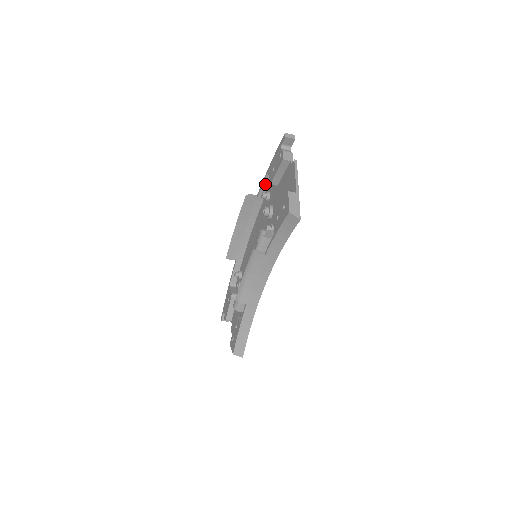
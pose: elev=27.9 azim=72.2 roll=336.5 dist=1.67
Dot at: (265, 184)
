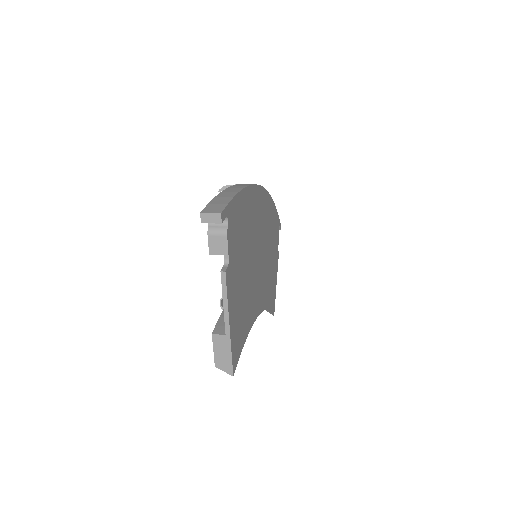
Dot at: occluded
